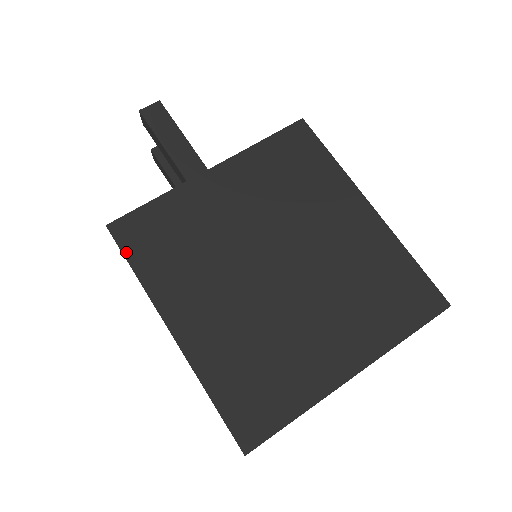
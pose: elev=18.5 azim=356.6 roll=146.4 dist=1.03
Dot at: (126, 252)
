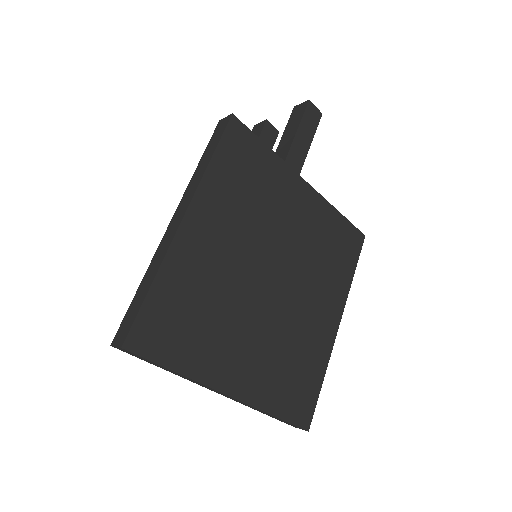
Dot at: (222, 143)
